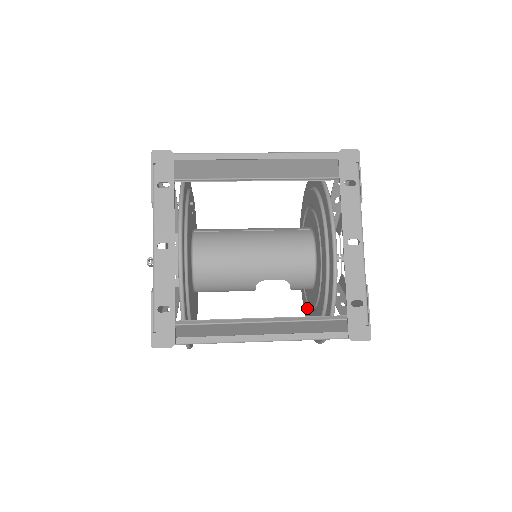
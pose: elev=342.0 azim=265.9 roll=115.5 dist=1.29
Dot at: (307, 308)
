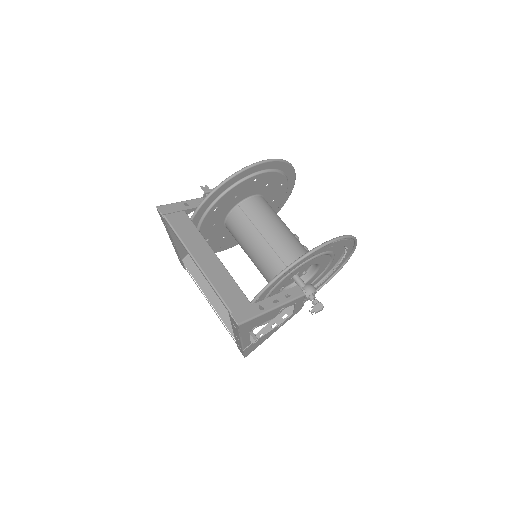
Dot at: (313, 283)
